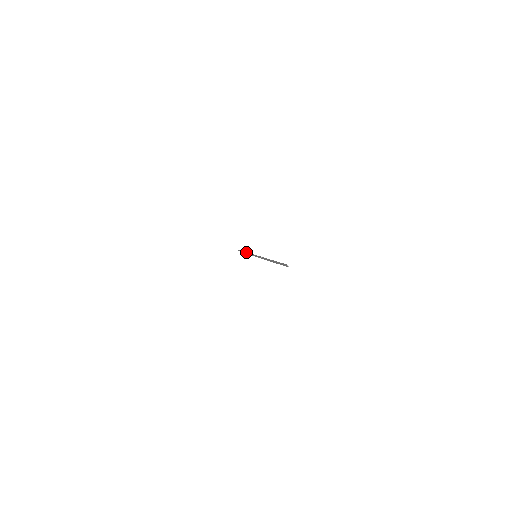
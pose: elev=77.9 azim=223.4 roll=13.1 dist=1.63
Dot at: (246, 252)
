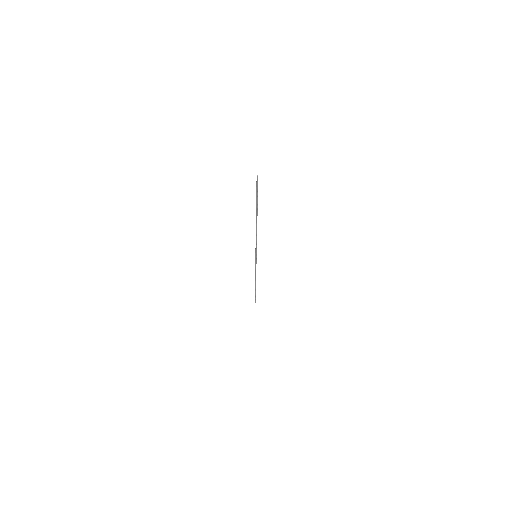
Dot at: occluded
